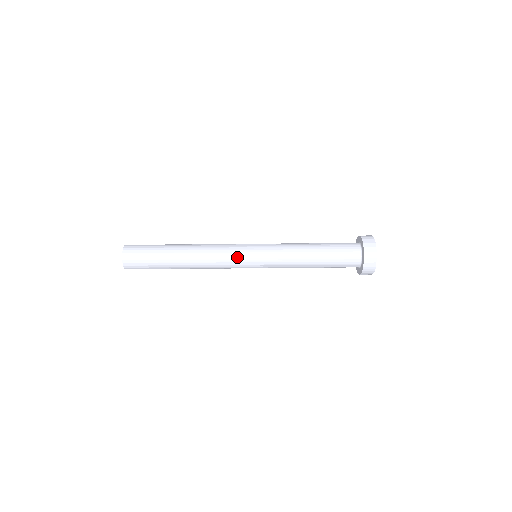
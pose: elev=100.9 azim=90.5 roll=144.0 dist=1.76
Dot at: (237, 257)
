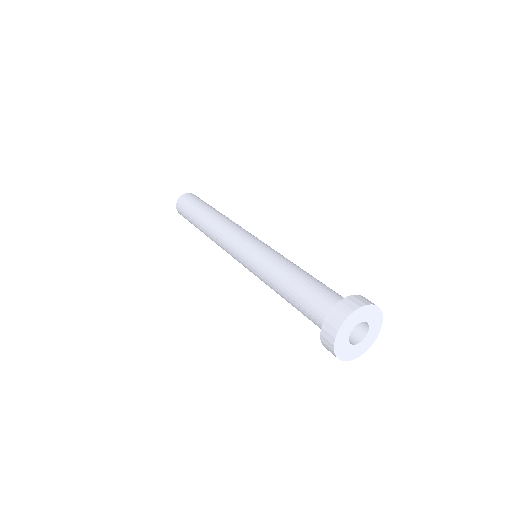
Dot at: (247, 233)
